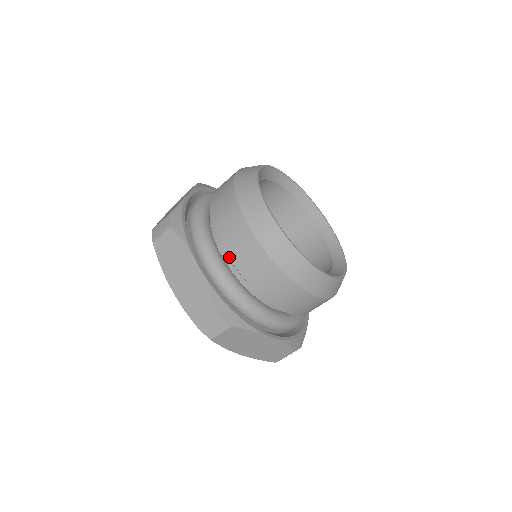
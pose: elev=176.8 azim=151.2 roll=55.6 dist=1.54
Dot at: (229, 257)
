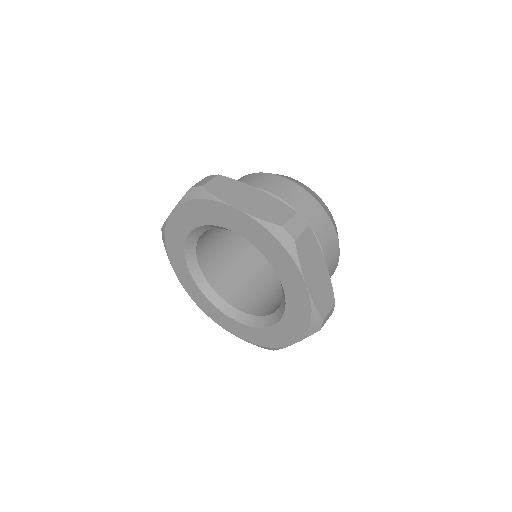
Dot at: (276, 195)
